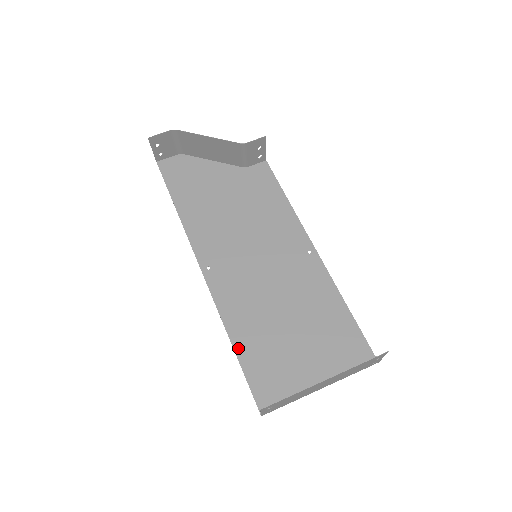
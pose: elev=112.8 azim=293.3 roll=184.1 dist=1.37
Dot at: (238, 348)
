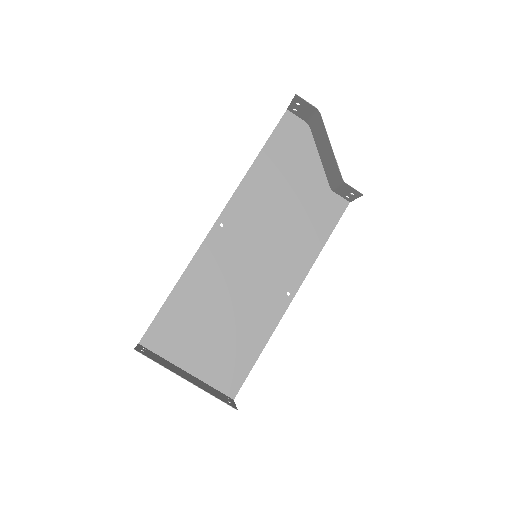
Dot at: (175, 293)
